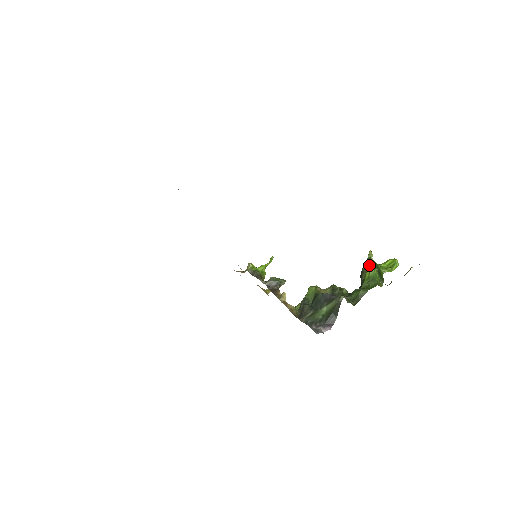
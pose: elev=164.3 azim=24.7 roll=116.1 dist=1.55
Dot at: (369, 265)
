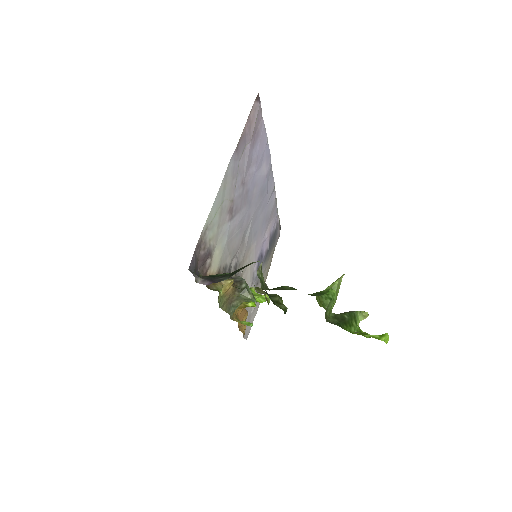
Dot at: (334, 282)
